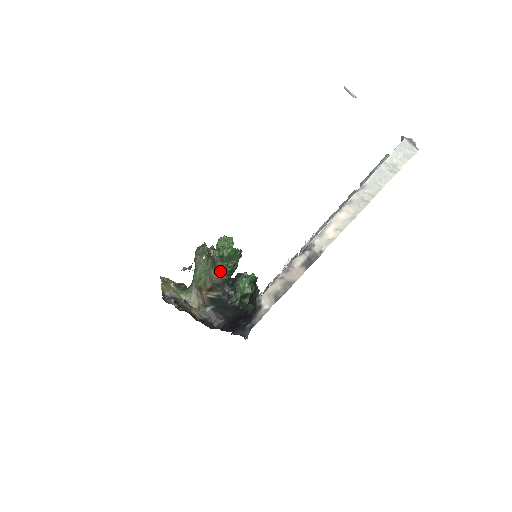
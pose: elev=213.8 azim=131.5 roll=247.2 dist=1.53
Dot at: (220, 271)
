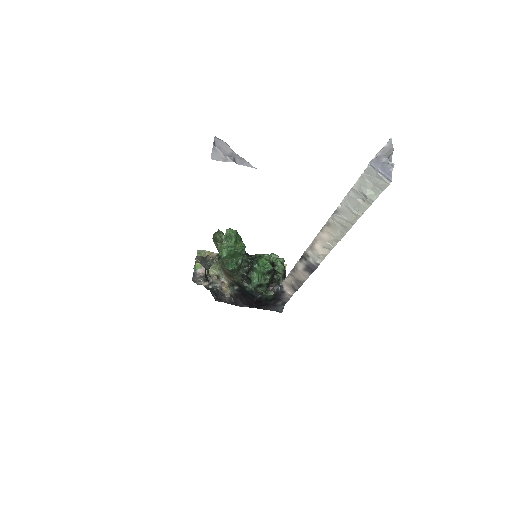
Dot at: (225, 267)
